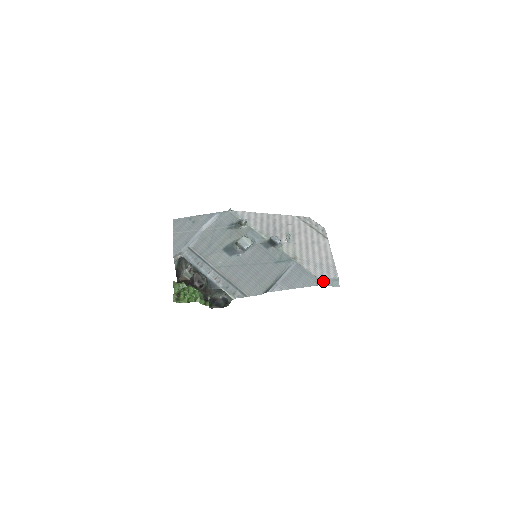
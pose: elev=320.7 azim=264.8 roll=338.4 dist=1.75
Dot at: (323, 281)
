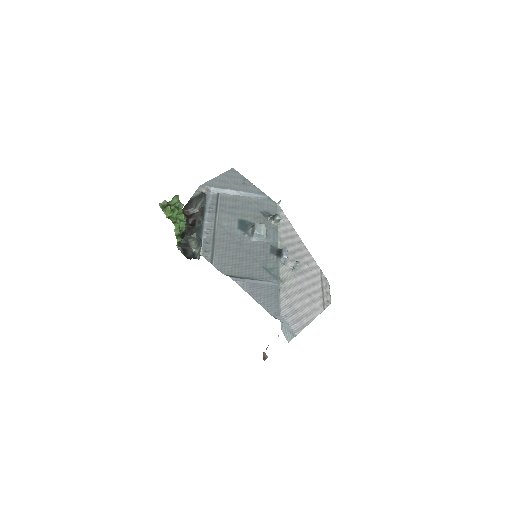
Dot at: (282, 320)
